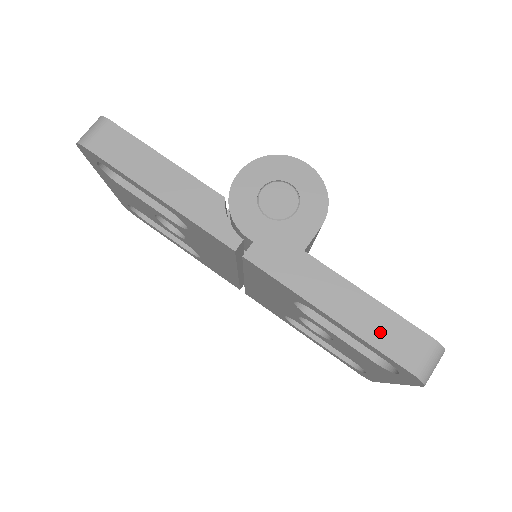
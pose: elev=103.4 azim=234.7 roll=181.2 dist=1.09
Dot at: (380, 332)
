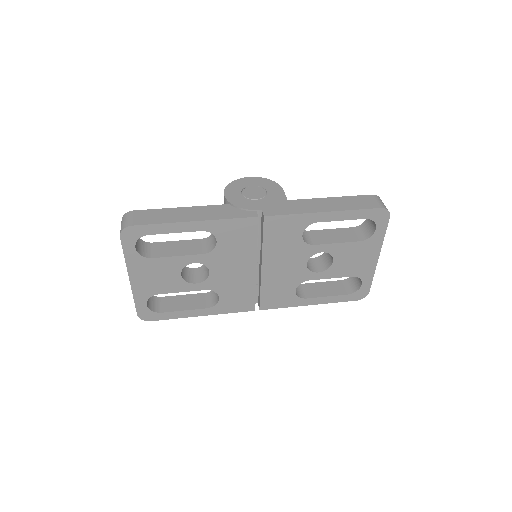
Dot at: (352, 204)
